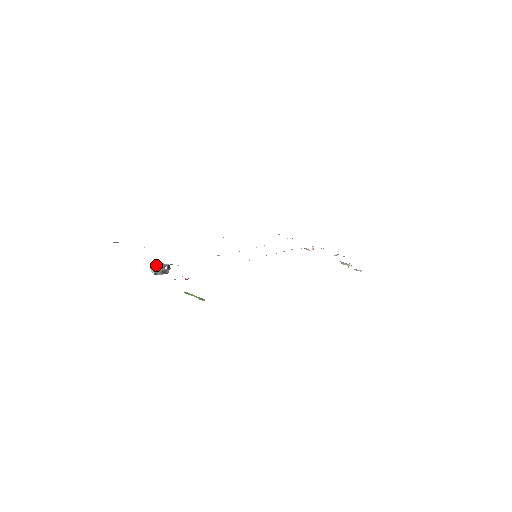
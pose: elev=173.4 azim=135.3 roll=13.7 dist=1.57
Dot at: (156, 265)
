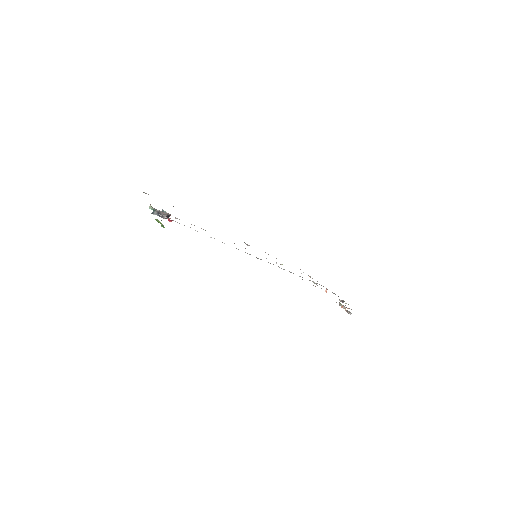
Dot at: occluded
